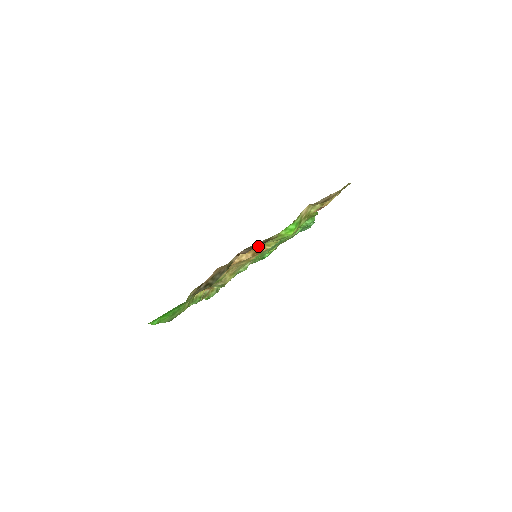
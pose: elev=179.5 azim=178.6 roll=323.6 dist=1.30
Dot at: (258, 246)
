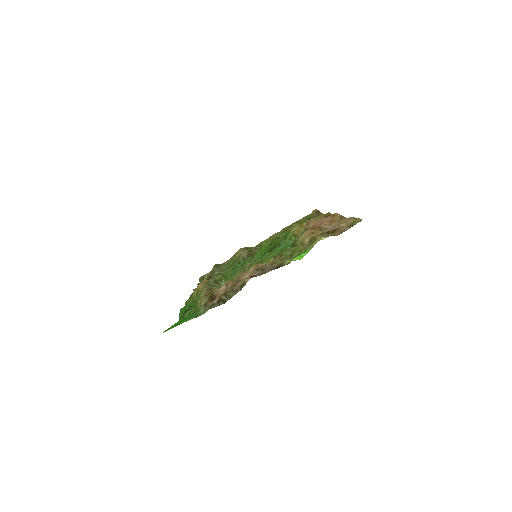
Dot at: (267, 263)
